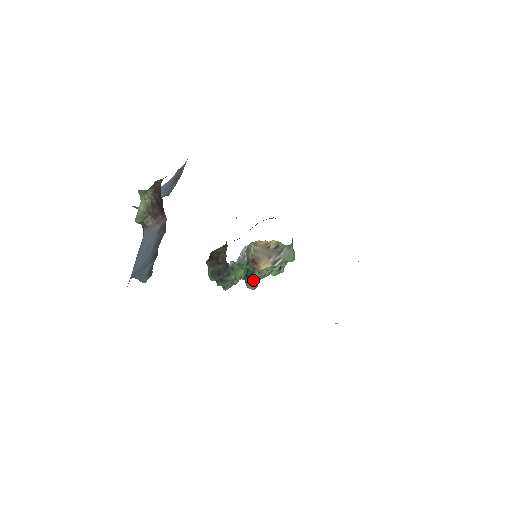
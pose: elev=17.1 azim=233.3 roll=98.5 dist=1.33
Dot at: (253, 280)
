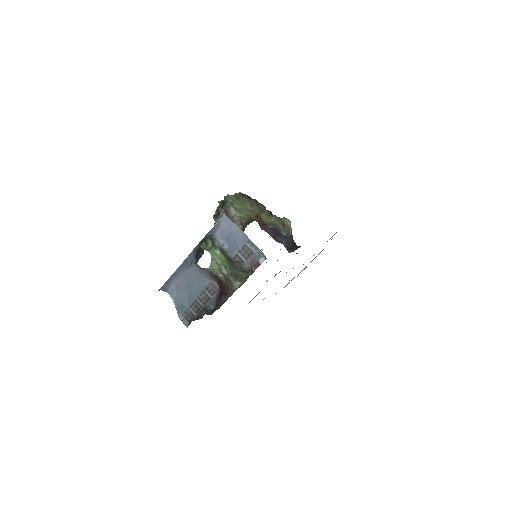
Dot at: occluded
